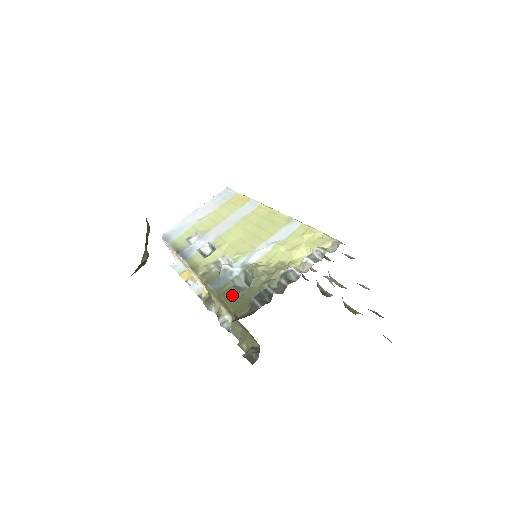
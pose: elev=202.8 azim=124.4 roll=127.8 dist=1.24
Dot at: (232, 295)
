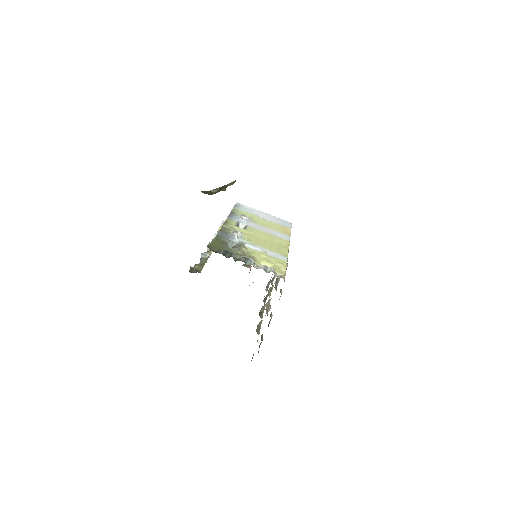
Dot at: (220, 242)
